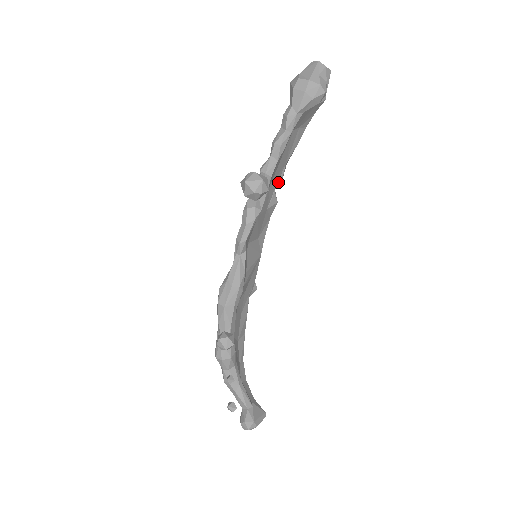
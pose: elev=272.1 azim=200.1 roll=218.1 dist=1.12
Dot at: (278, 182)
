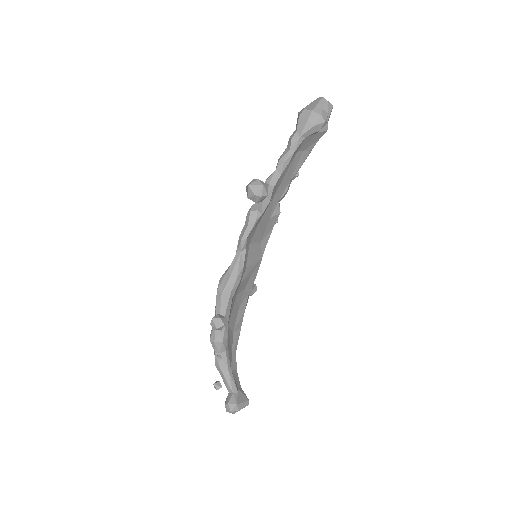
Dot at: (282, 195)
